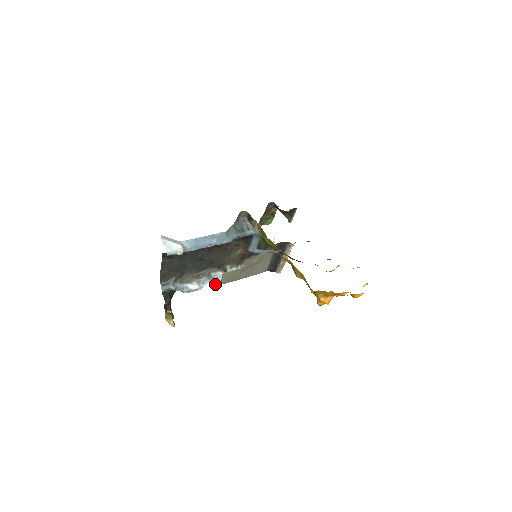
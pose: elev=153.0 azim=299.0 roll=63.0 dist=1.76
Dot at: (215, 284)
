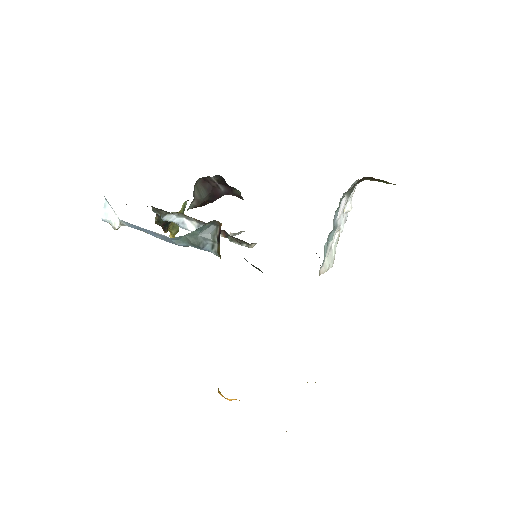
Dot at: occluded
